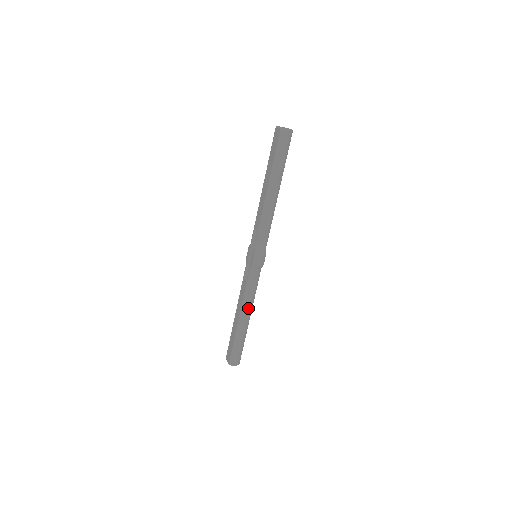
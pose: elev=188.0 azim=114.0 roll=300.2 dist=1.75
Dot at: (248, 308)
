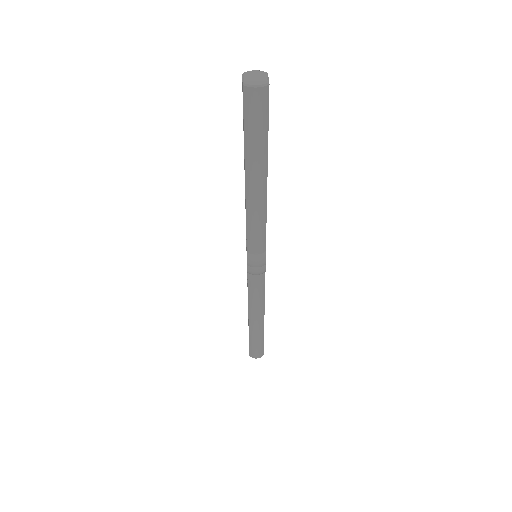
Dot at: (257, 312)
